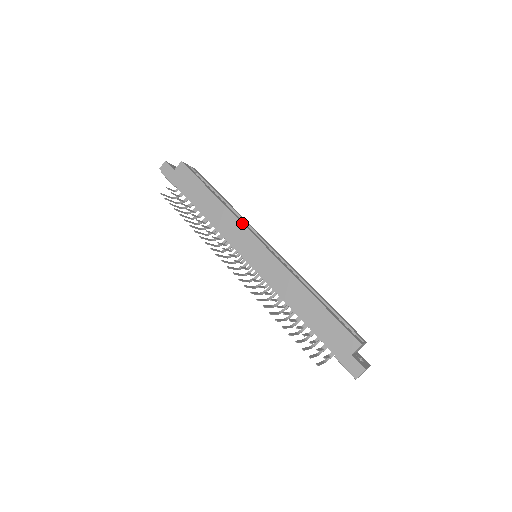
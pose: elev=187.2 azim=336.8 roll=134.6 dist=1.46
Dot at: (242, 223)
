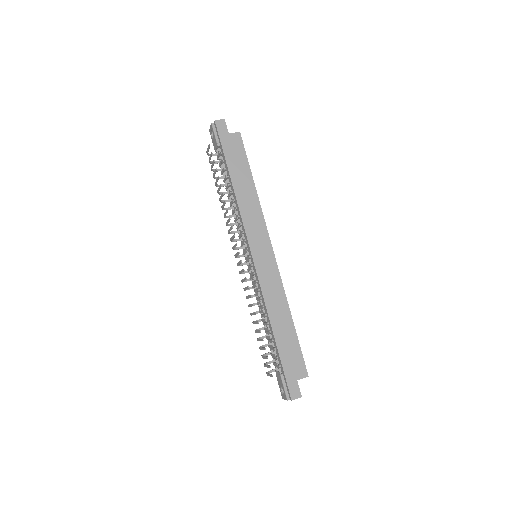
Dot at: occluded
